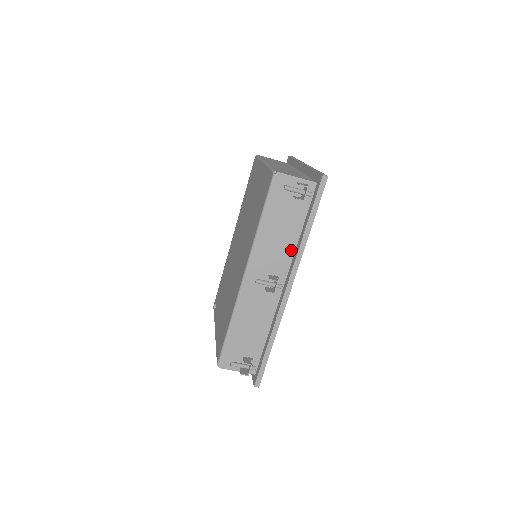
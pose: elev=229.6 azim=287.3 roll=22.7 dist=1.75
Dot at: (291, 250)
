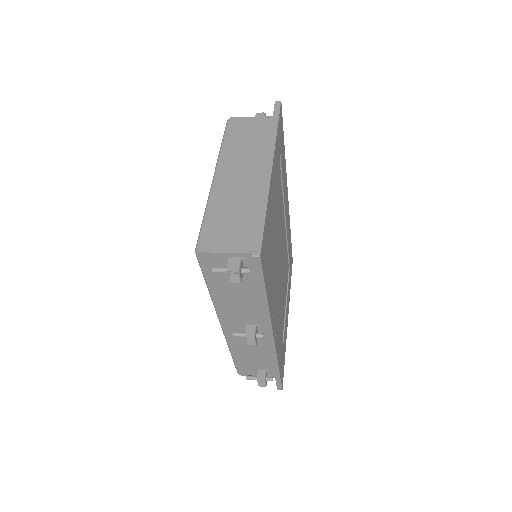
Dot at: (259, 307)
